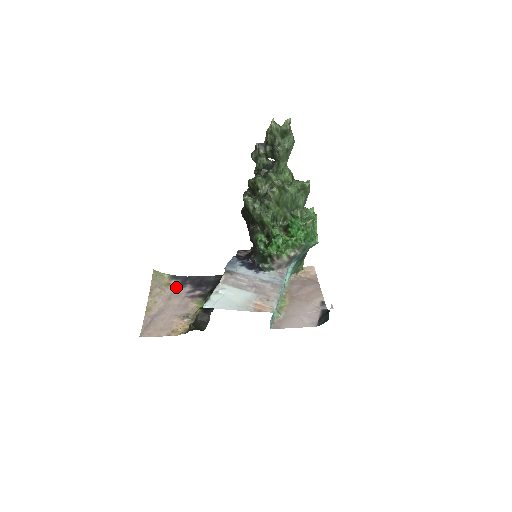
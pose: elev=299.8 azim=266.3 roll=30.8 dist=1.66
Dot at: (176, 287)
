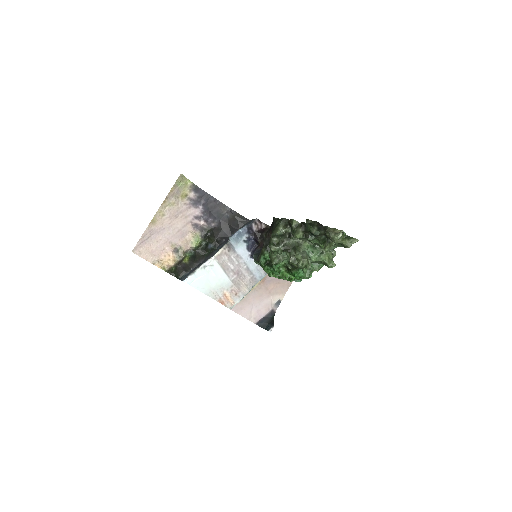
Dot at: (190, 203)
